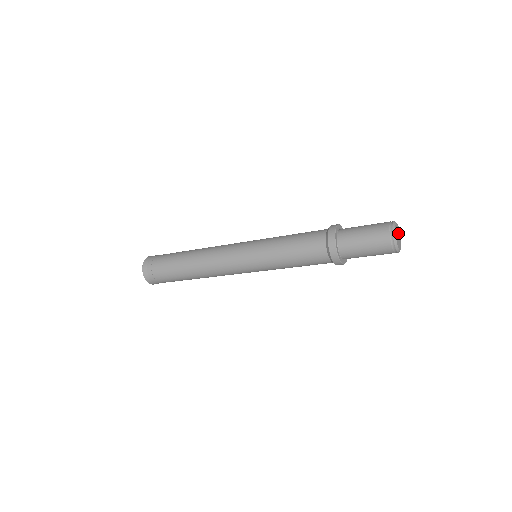
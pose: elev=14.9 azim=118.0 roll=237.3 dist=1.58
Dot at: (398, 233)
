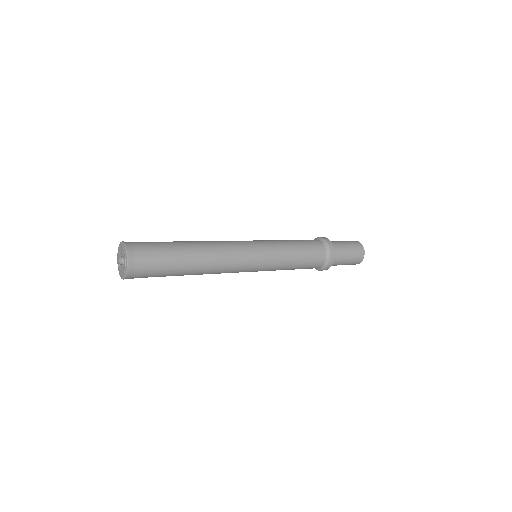
Dot at: occluded
